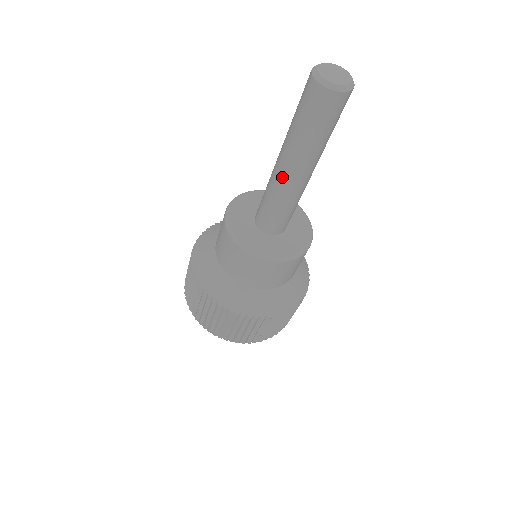
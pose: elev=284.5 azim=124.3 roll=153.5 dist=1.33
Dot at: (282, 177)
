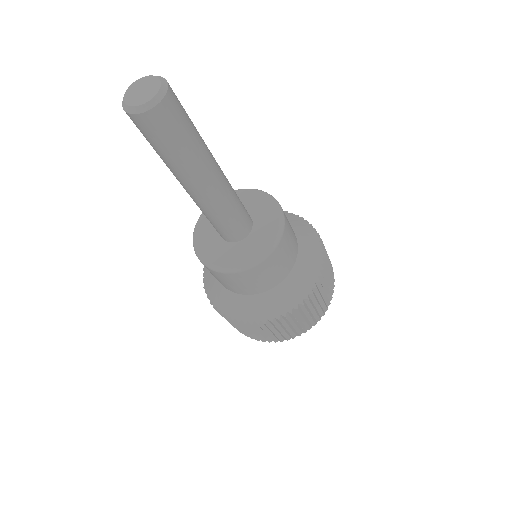
Dot at: occluded
